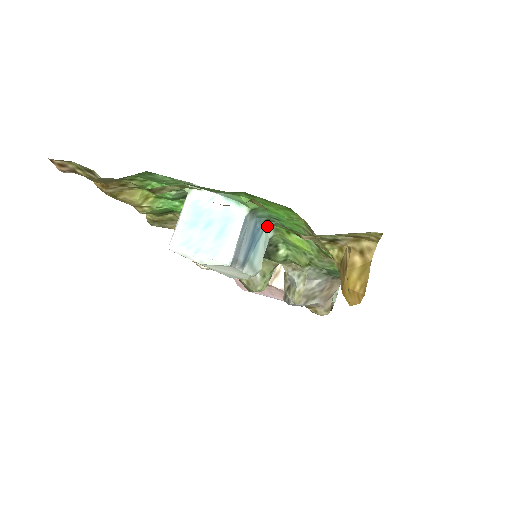
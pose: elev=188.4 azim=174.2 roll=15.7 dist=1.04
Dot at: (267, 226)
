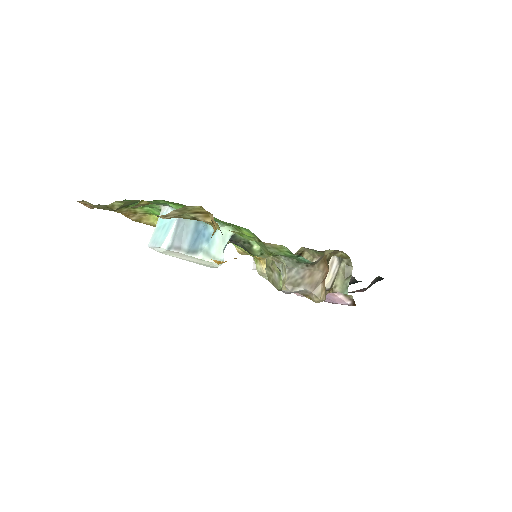
Dot at: (220, 225)
